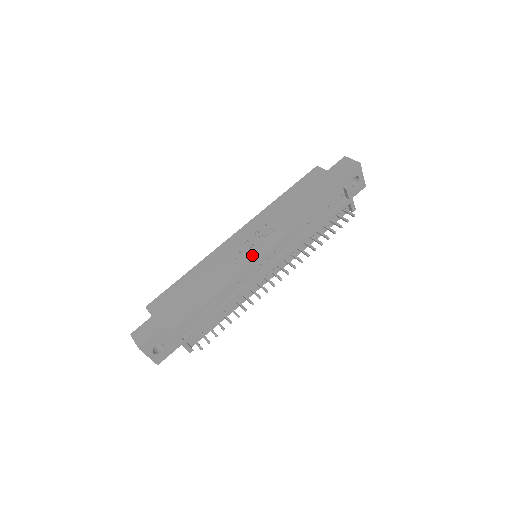
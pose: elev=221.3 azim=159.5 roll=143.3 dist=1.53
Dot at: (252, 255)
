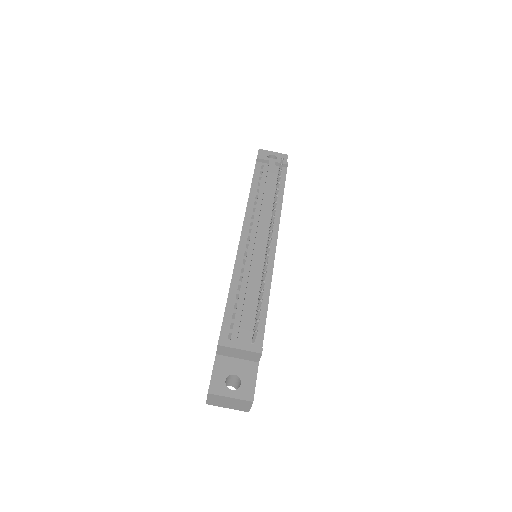
Dot at: occluded
